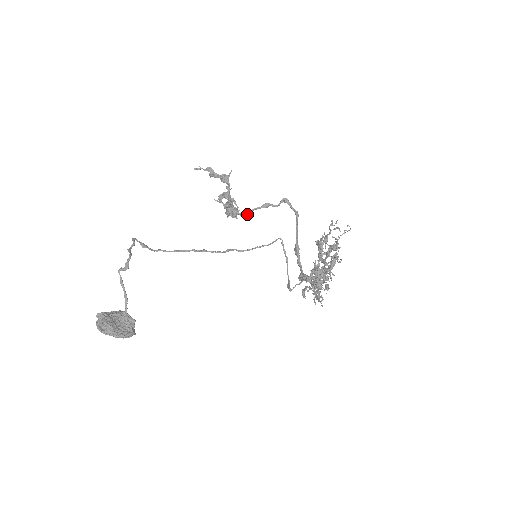
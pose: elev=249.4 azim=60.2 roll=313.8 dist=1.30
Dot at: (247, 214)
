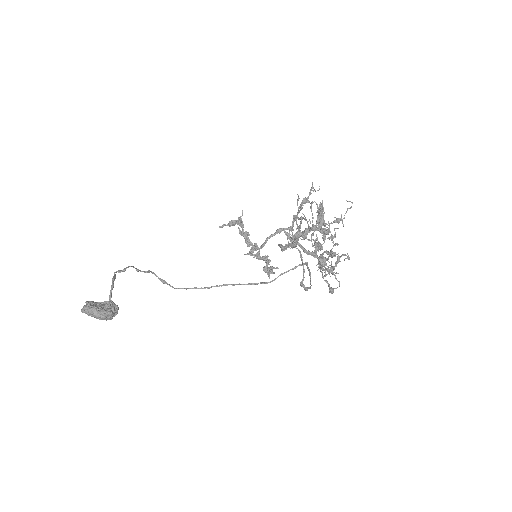
Dot at: (264, 245)
